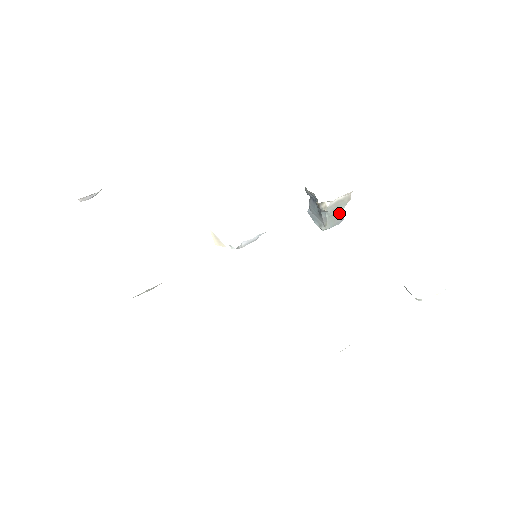
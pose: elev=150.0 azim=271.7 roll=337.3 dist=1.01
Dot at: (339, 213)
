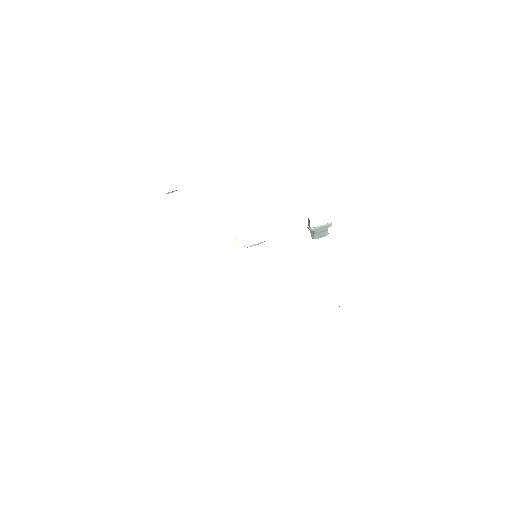
Dot at: (324, 231)
